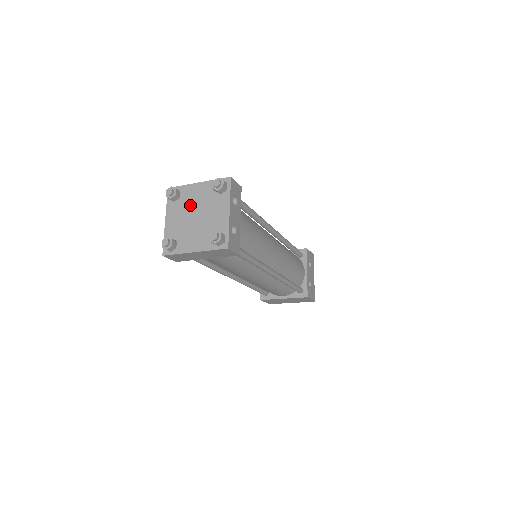
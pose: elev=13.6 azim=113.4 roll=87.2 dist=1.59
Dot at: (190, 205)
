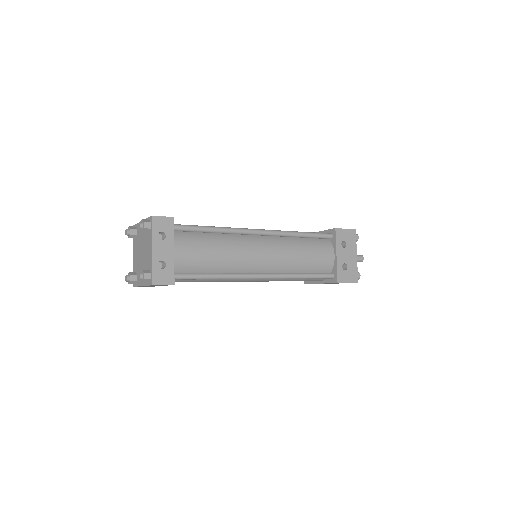
Dot at: (140, 242)
